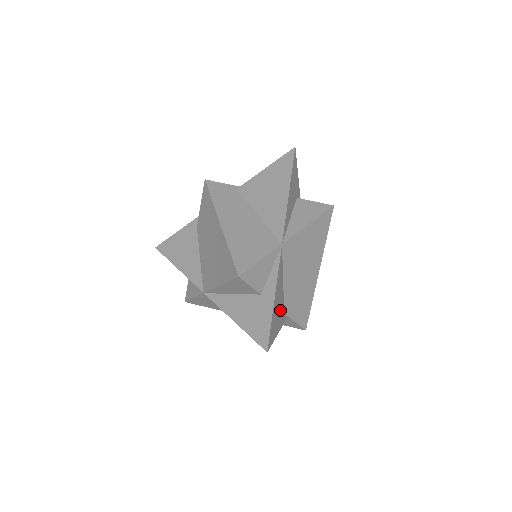
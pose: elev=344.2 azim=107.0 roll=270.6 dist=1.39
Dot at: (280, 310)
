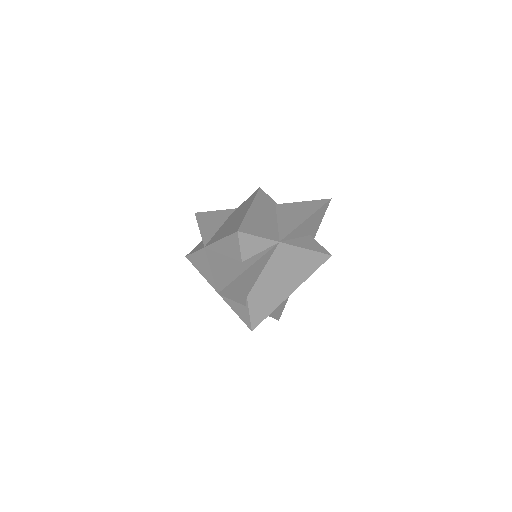
Dot at: (246, 287)
